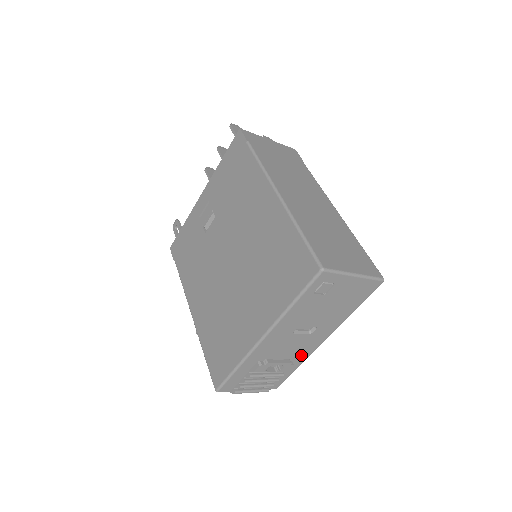
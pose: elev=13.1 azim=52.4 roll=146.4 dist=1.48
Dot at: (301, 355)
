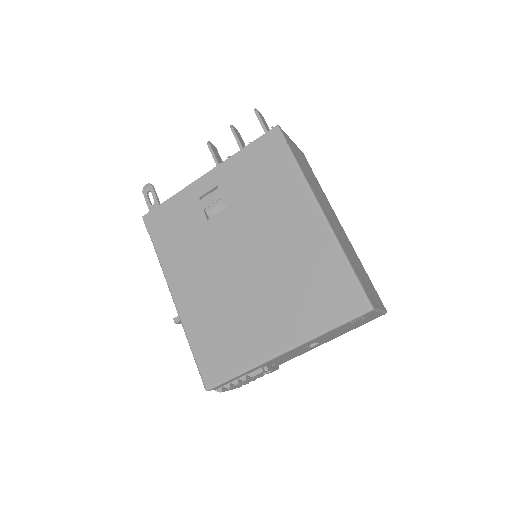
Dot at: (286, 360)
